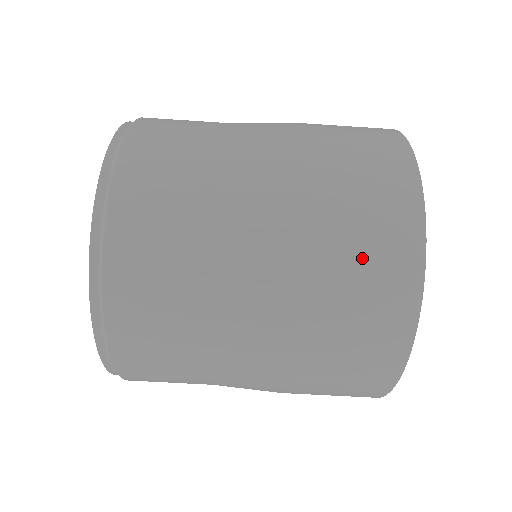
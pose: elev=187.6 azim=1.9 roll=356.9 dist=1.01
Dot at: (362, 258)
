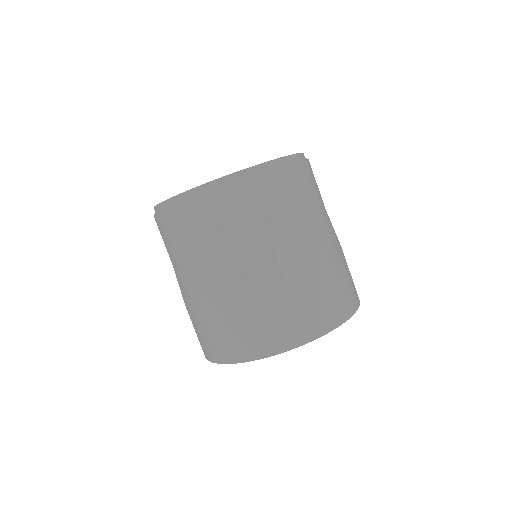
Dot at: (197, 332)
